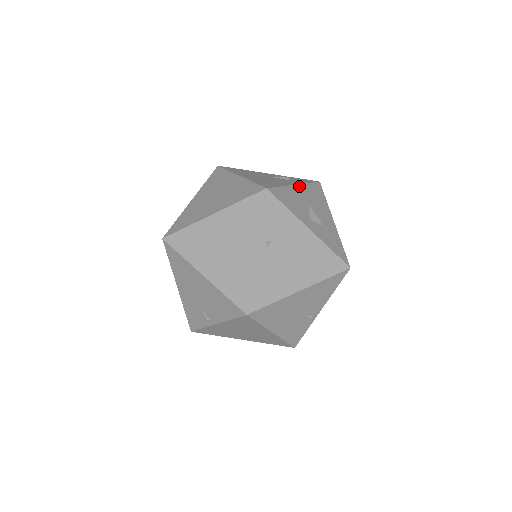
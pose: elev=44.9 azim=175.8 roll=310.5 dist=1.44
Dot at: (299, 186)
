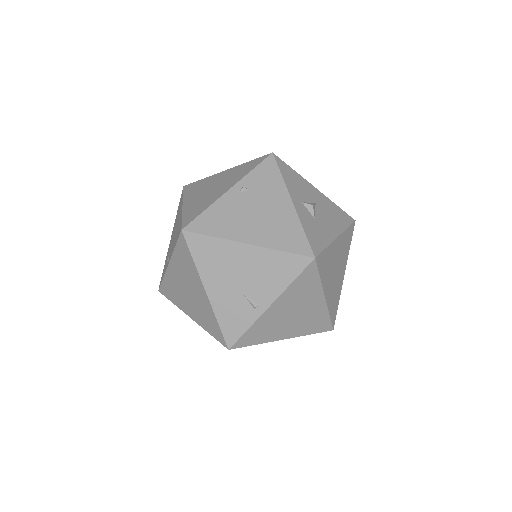
Dot at: (319, 192)
